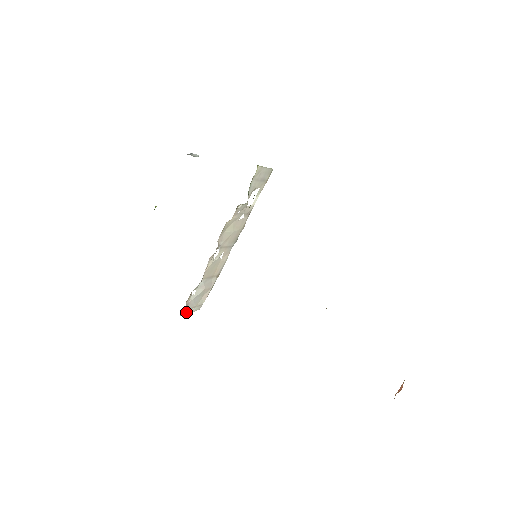
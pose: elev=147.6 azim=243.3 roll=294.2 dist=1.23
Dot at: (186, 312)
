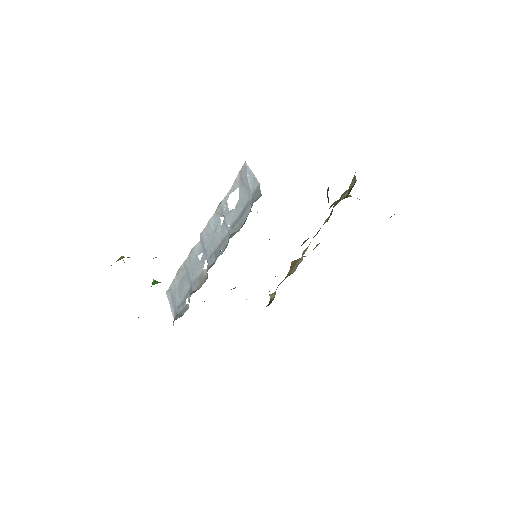
Dot at: (173, 312)
